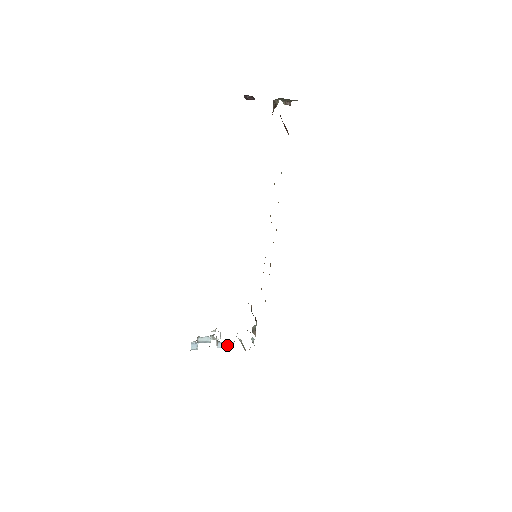
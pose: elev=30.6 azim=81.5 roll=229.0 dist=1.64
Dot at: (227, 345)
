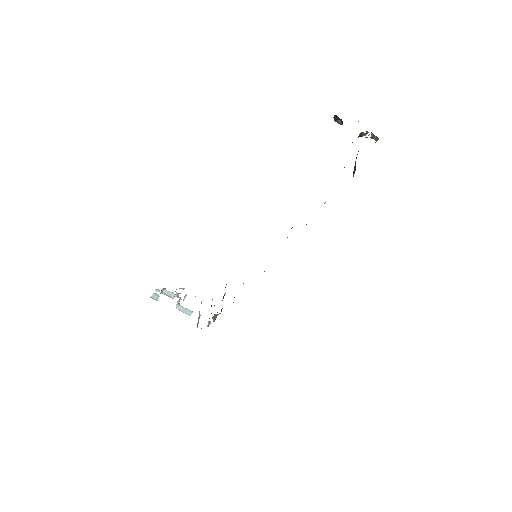
Dot at: (185, 311)
